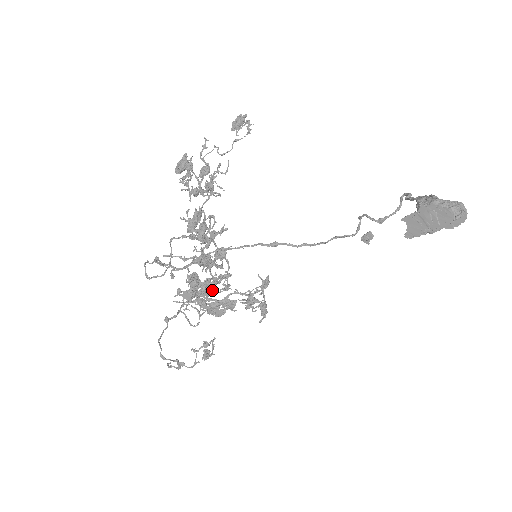
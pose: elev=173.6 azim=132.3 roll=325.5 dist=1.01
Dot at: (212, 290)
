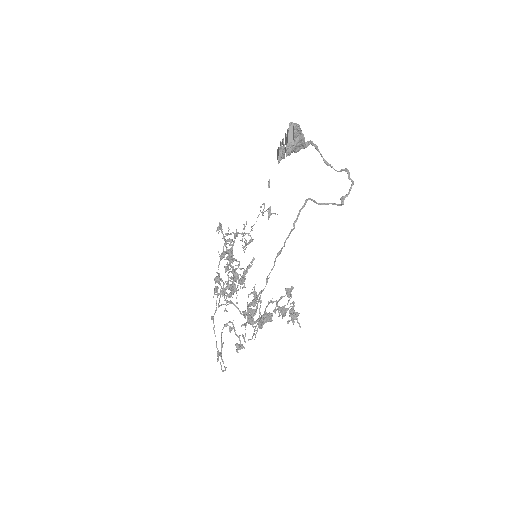
Dot at: occluded
